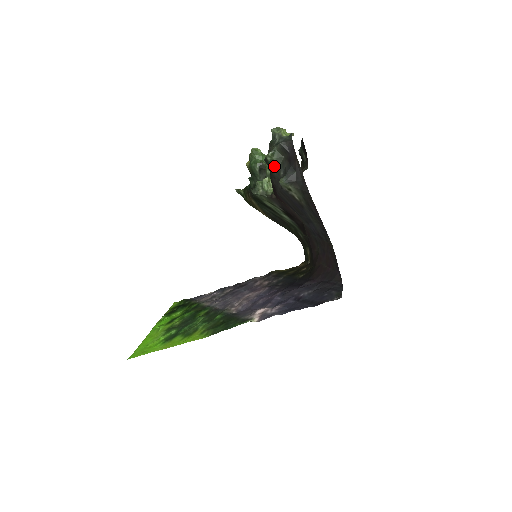
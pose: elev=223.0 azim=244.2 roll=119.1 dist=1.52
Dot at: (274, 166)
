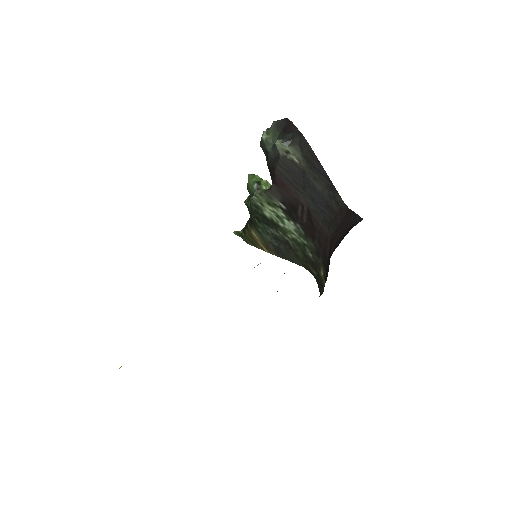
Dot at: (270, 145)
